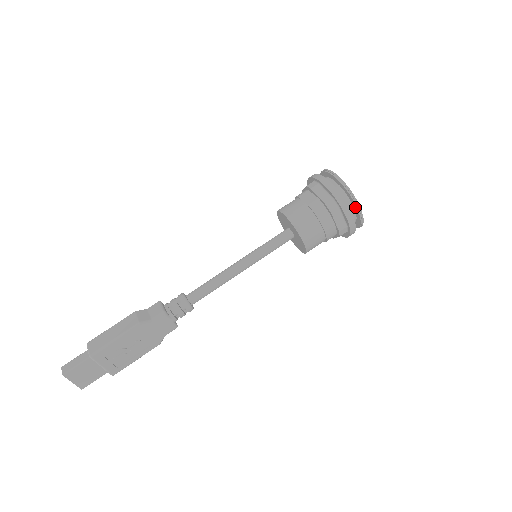
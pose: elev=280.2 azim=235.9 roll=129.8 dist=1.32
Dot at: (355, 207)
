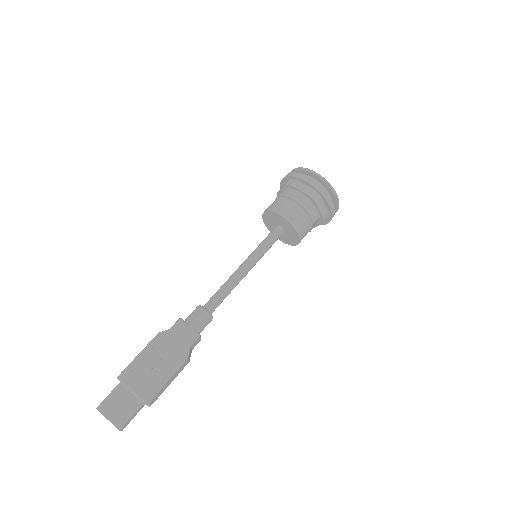
Dot at: (311, 174)
